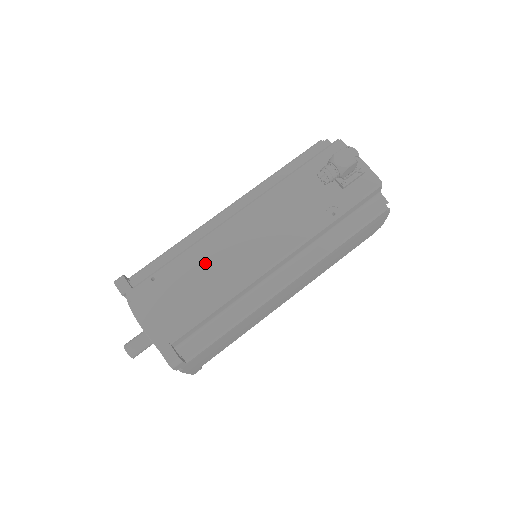
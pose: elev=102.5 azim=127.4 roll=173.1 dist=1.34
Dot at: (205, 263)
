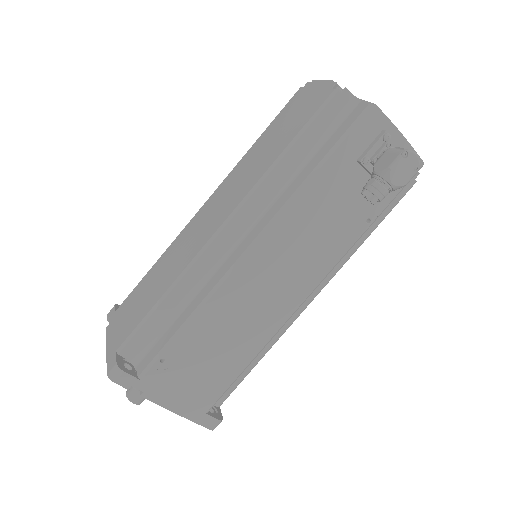
Dot at: (224, 324)
